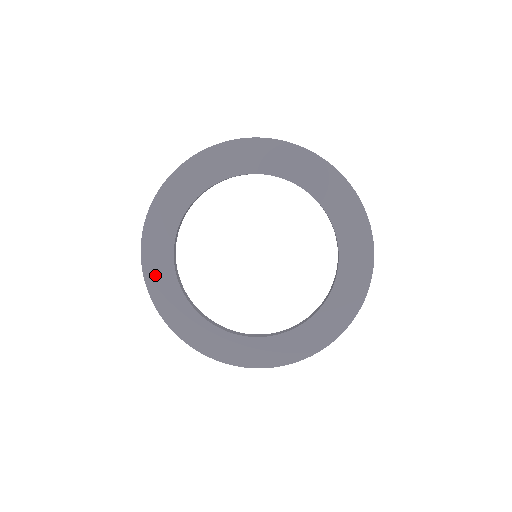
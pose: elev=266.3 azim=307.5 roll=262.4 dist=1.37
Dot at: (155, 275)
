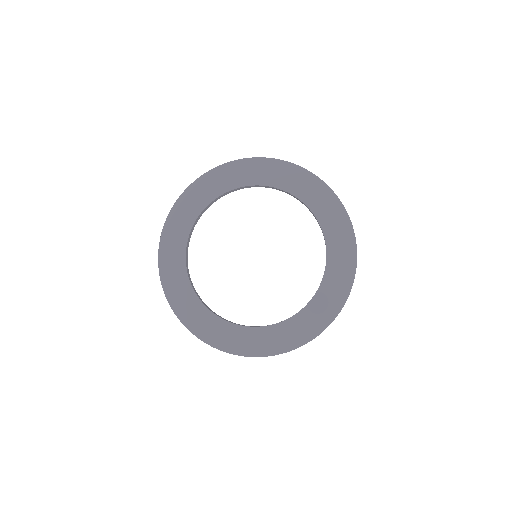
Dot at: (172, 232)
